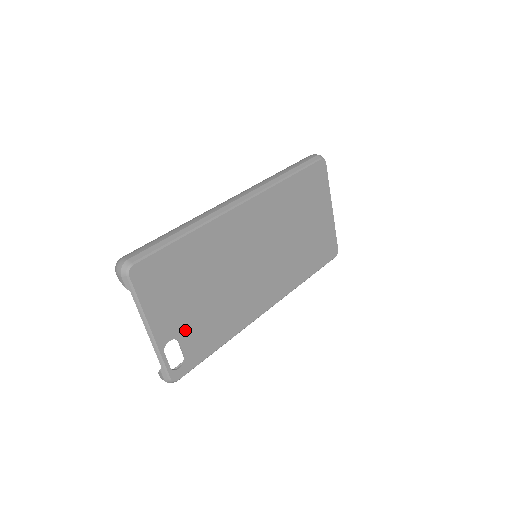
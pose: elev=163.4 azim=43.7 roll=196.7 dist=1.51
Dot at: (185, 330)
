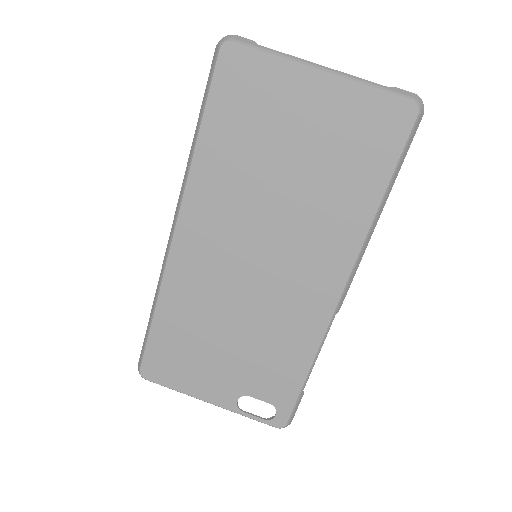
Dot at: (244, 383)
